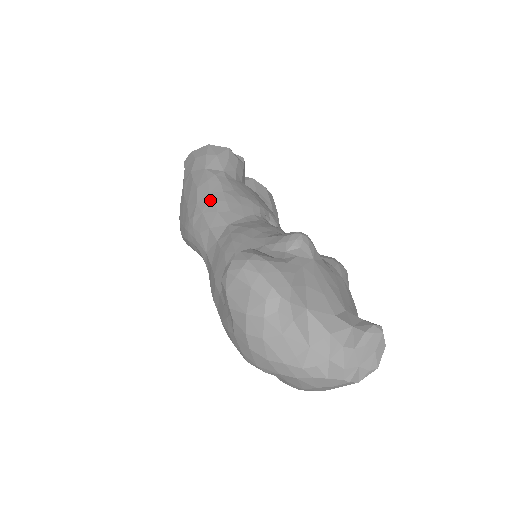
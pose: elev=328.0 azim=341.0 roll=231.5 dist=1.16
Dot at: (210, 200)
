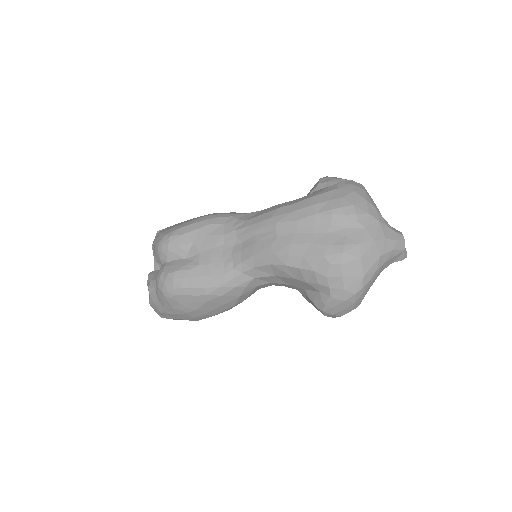
Dot at: occluded
